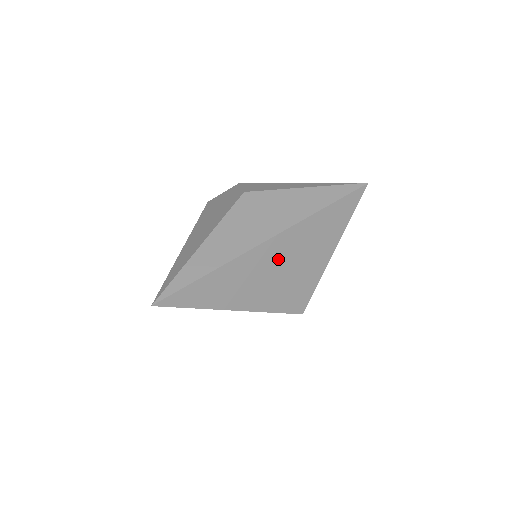
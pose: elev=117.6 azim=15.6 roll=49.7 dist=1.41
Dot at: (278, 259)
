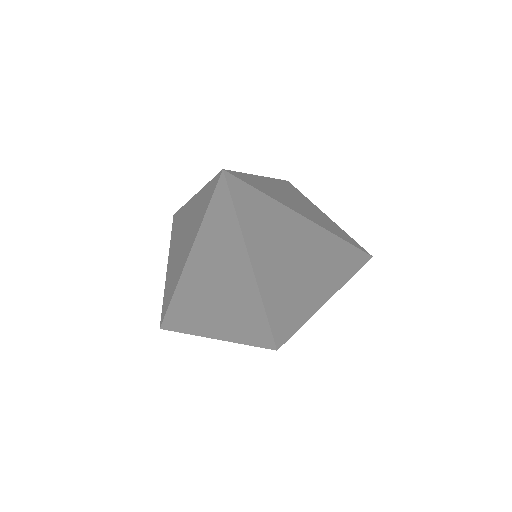
Dot at: (308, 256)
